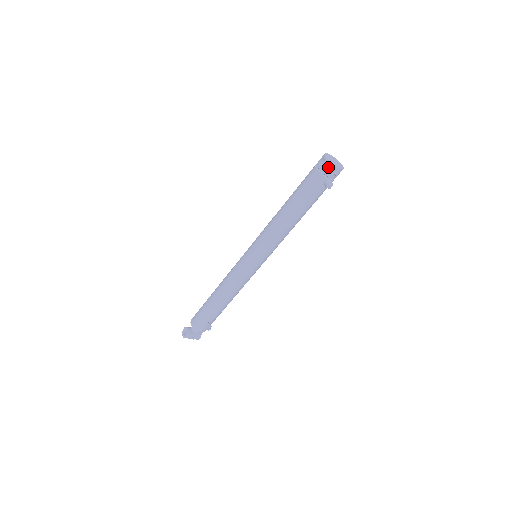
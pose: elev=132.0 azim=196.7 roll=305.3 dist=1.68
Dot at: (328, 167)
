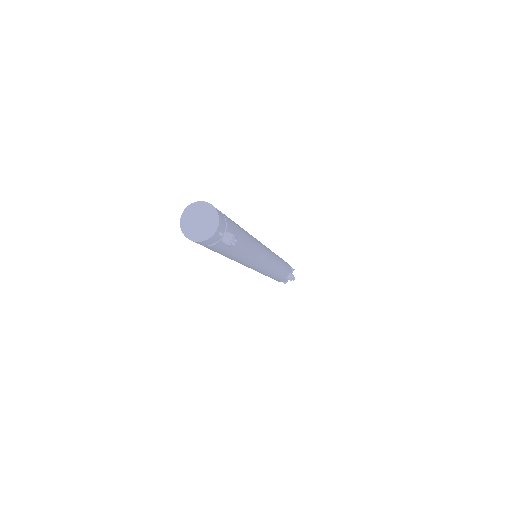
Dot at: (206, 243)
